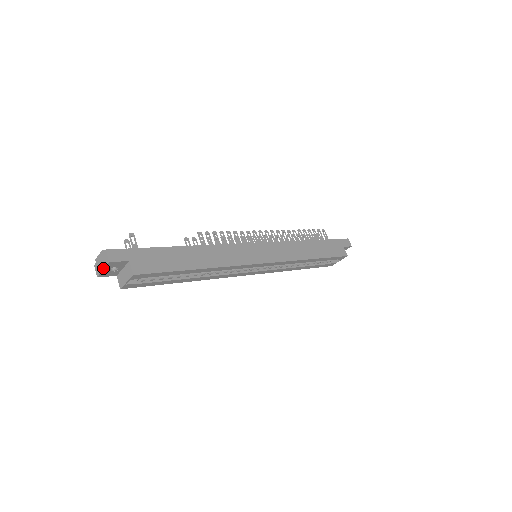
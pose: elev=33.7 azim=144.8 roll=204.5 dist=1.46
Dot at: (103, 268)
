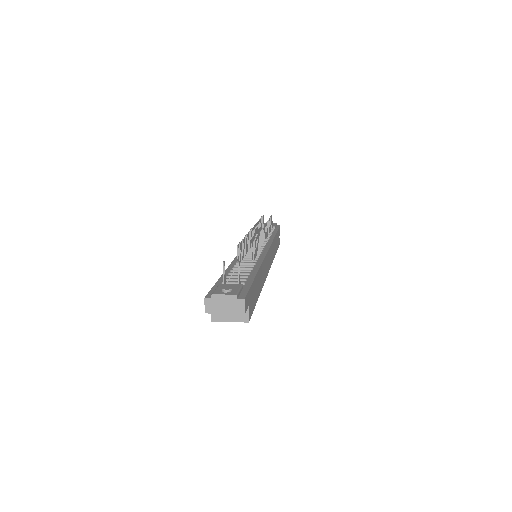
Dot at: (227, 313)
